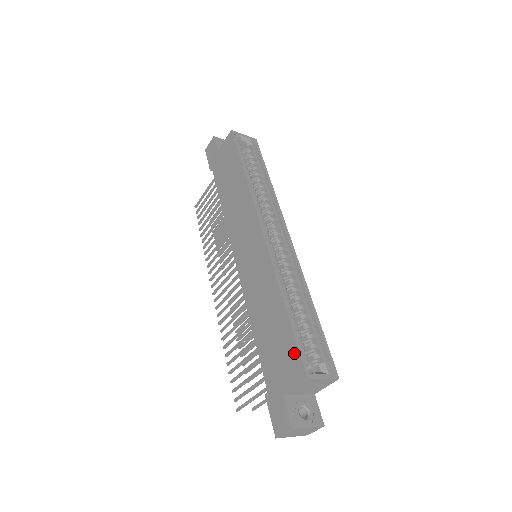
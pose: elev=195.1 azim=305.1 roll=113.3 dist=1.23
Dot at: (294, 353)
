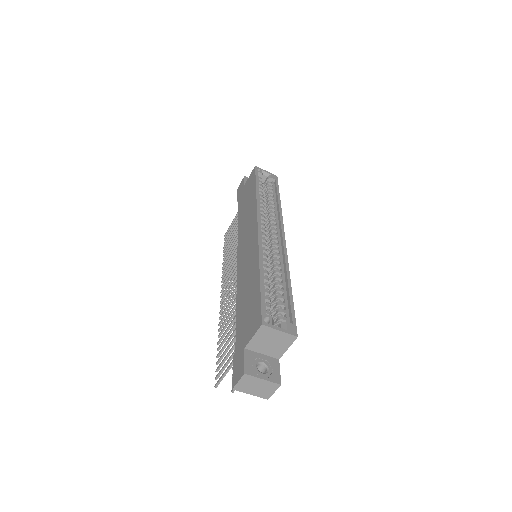
Dot at: (258, 308)
